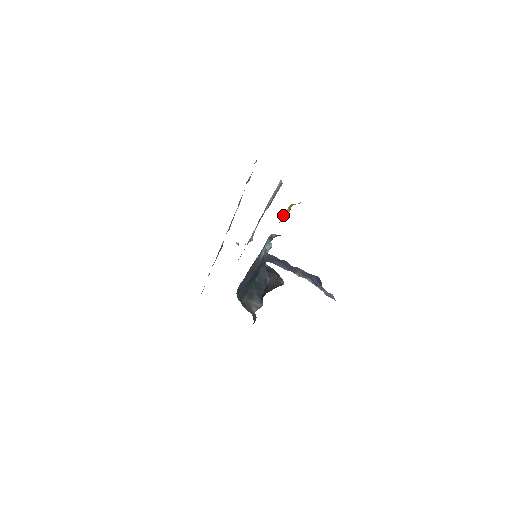
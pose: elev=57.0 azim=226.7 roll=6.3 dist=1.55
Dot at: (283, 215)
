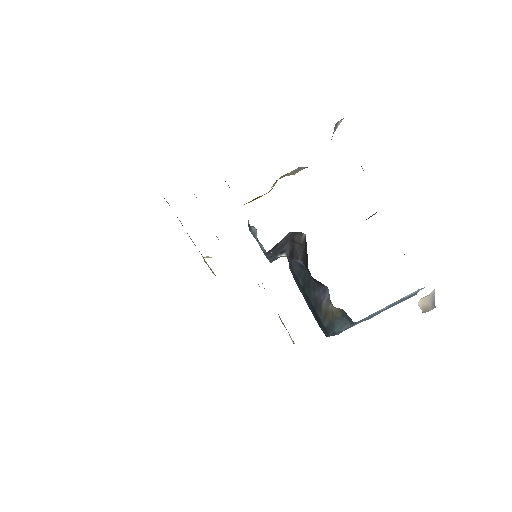
Dot at: occluded
